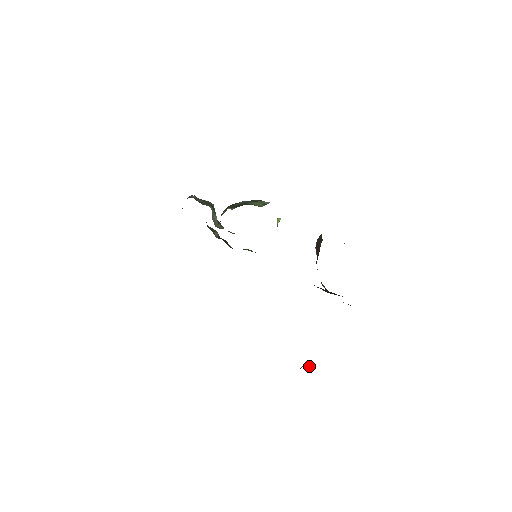
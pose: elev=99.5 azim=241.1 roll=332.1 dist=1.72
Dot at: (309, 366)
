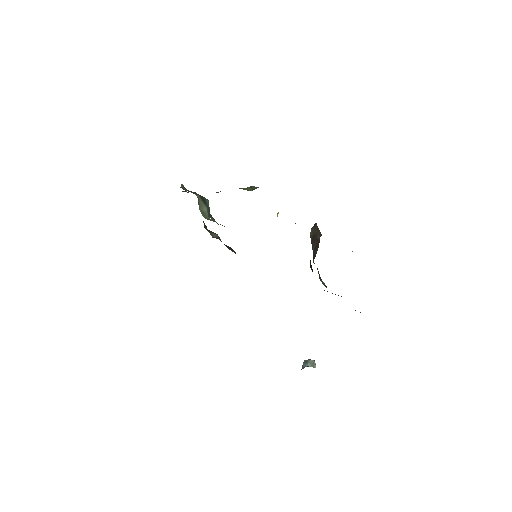
Dot at: (312, 366)
